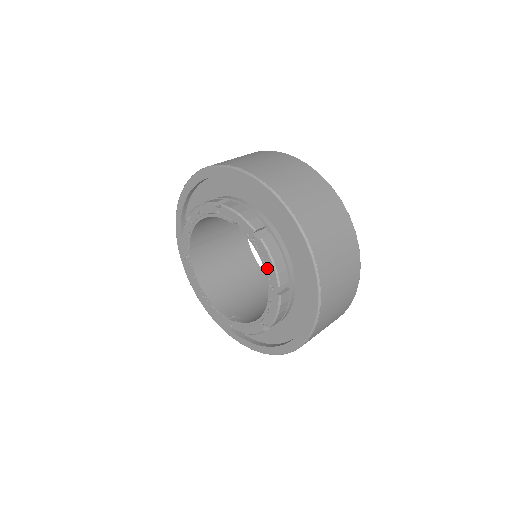
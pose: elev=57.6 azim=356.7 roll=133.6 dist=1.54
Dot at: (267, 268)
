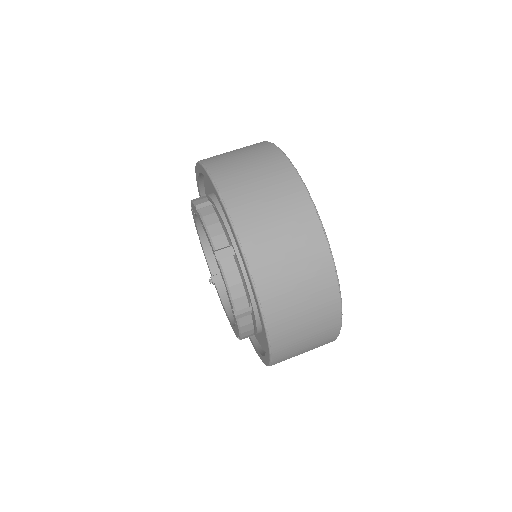
Dot at: (236, 326)
